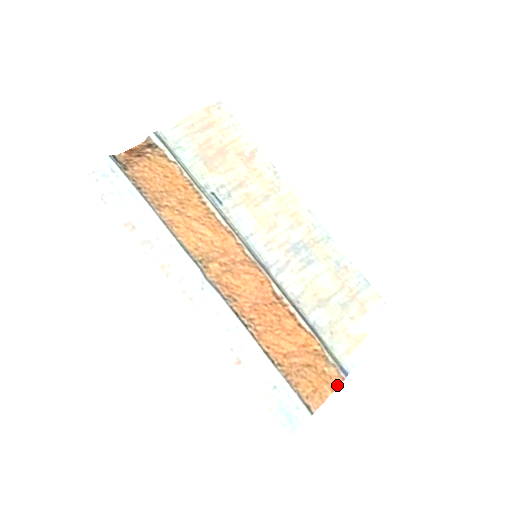
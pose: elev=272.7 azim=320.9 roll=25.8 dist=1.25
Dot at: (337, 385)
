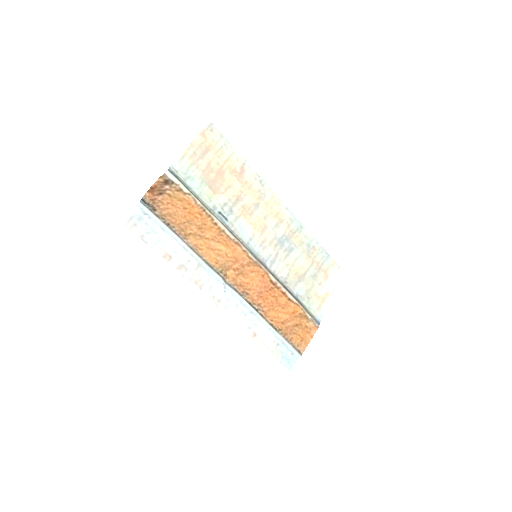
Dot at: (314, 332)
